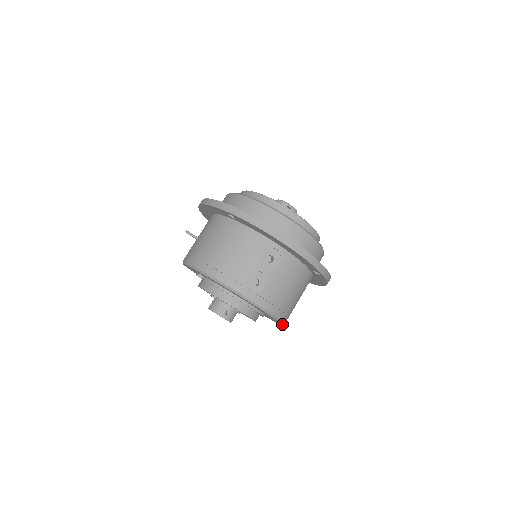
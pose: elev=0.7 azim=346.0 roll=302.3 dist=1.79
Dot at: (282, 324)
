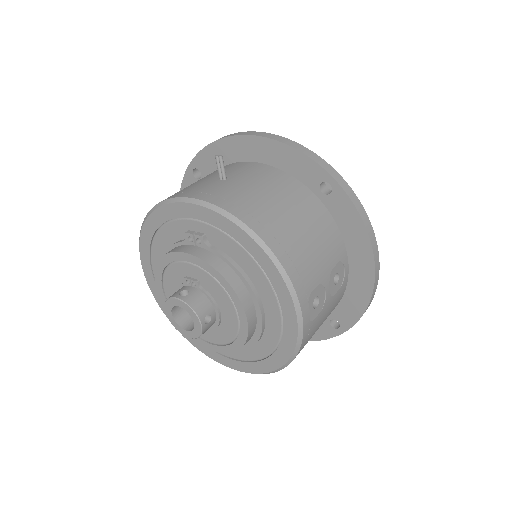
Dot at: (255, 373)
